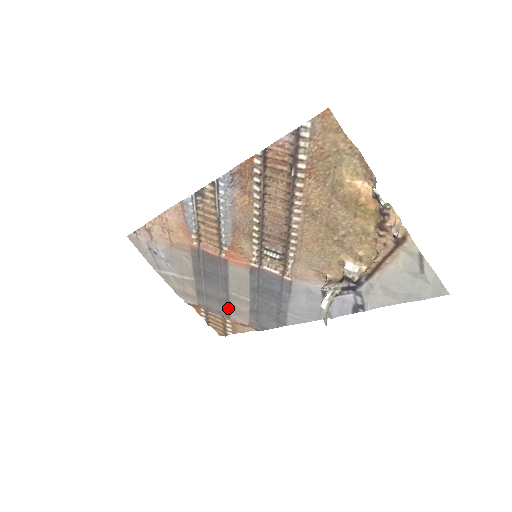
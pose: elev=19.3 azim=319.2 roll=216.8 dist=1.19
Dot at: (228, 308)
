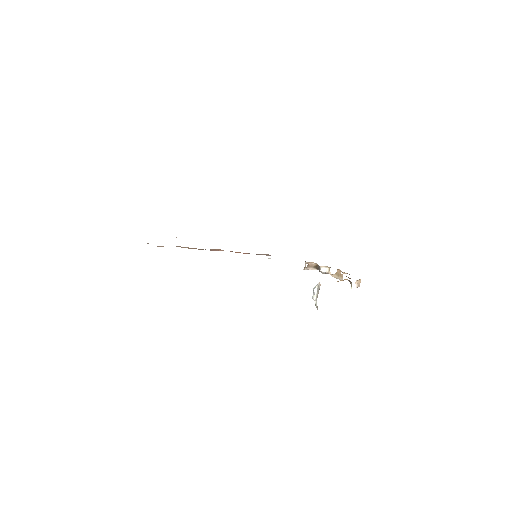
Dot at: occluded
